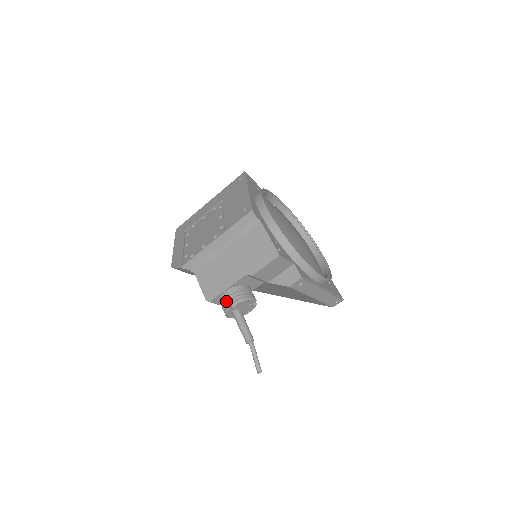
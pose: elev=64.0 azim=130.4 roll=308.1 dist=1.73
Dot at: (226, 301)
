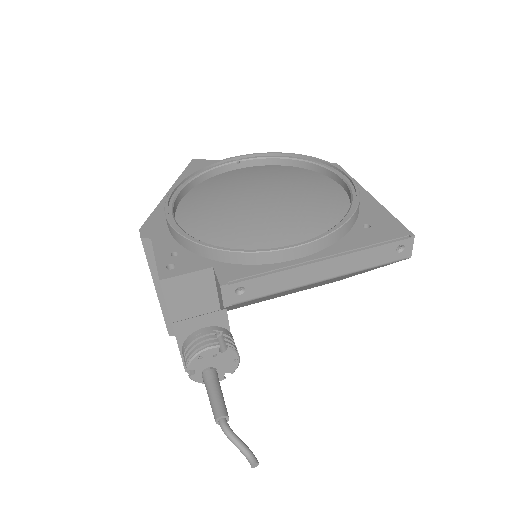
Dot at: occluded
